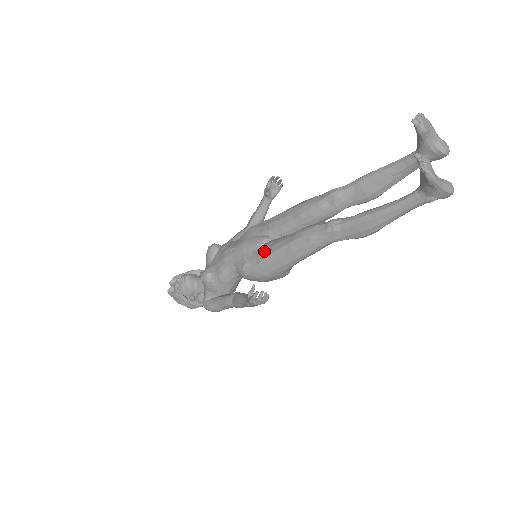
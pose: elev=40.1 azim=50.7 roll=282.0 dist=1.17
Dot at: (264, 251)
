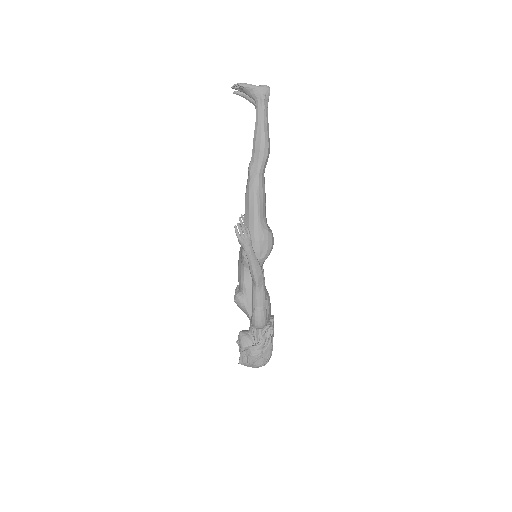
Dot at: occluded
